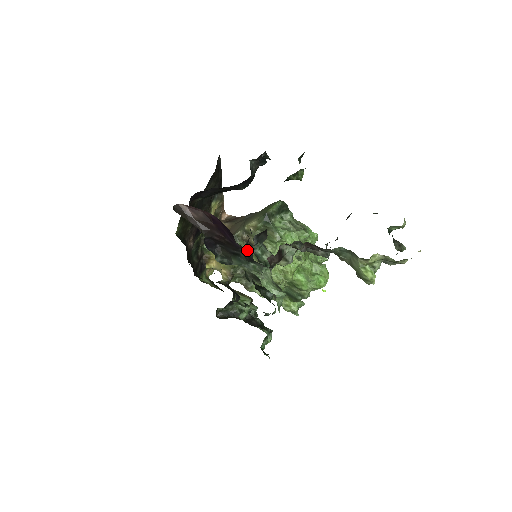
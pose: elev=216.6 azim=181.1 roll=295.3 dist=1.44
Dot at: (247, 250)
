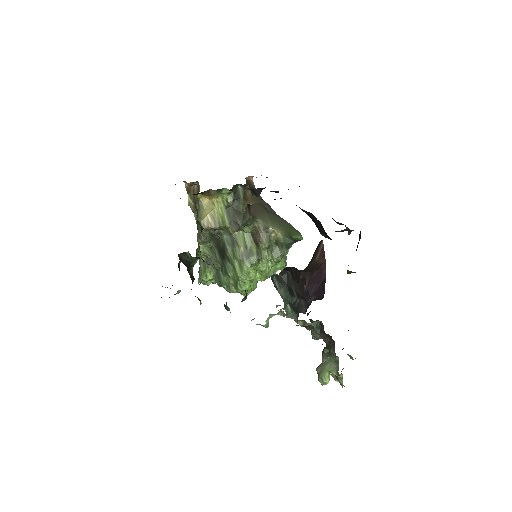
Dot at: occluded
